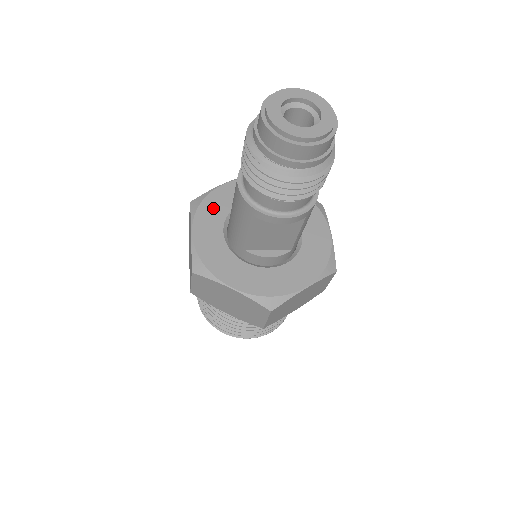
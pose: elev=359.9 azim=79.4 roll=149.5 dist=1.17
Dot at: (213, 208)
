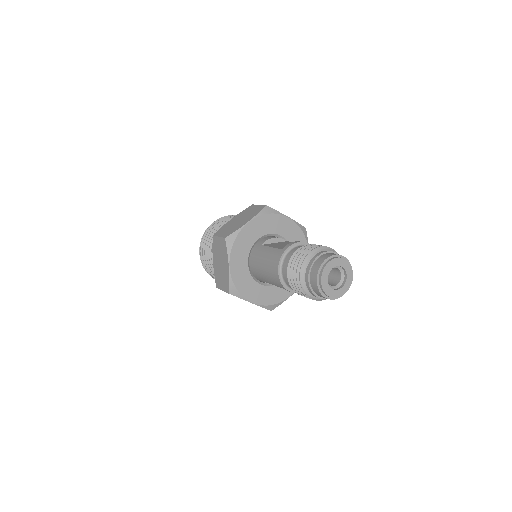
Dot at: (242, 245)
